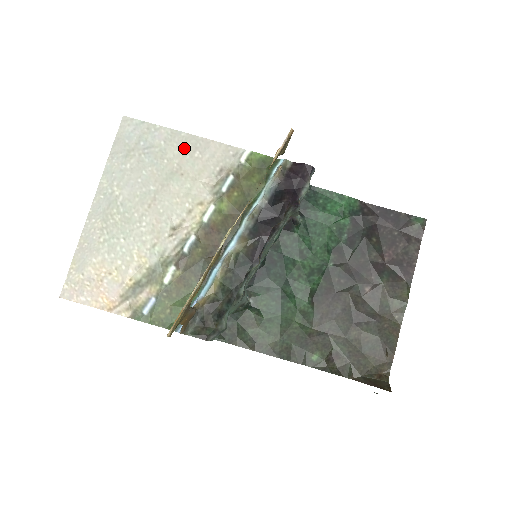
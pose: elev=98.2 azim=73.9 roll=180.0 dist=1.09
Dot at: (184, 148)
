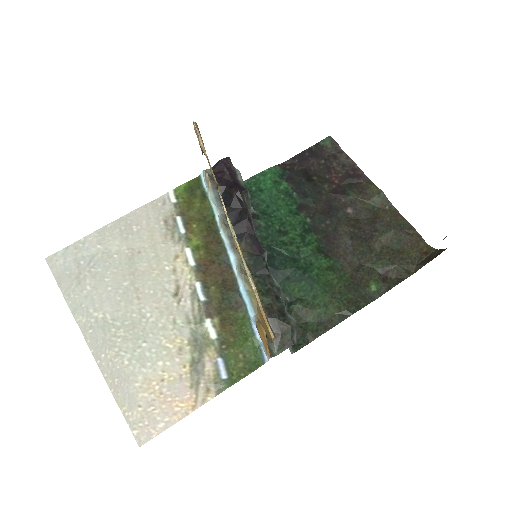
Dot at: (120, 234)
